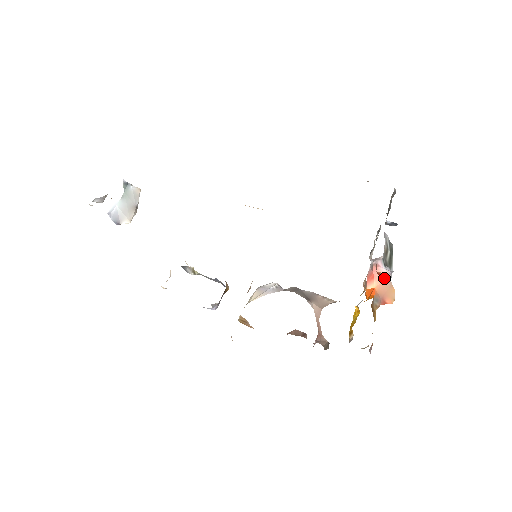
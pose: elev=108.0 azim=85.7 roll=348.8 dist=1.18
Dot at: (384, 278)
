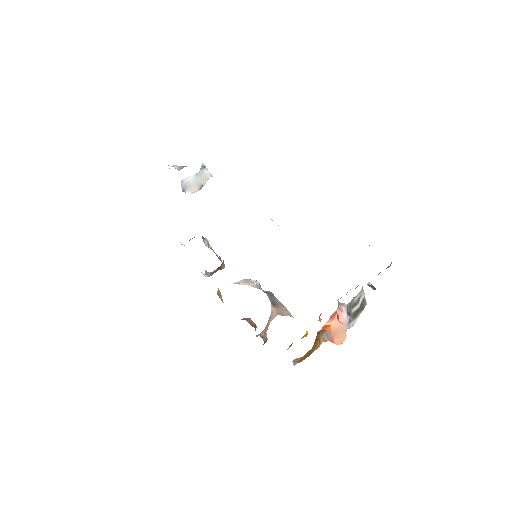
Dot at: occluded
